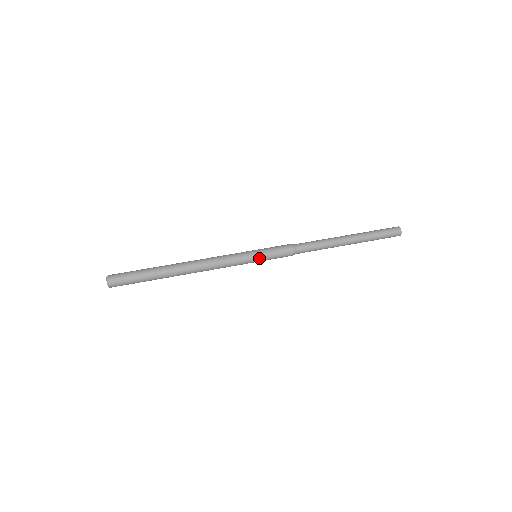
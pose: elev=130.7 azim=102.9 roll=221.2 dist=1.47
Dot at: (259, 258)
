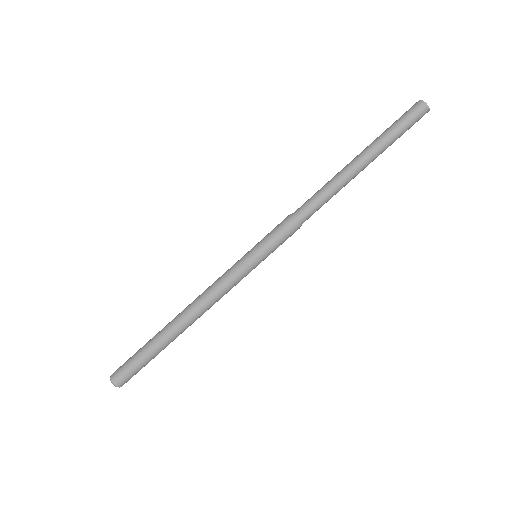
Dot at: (263, 259)
